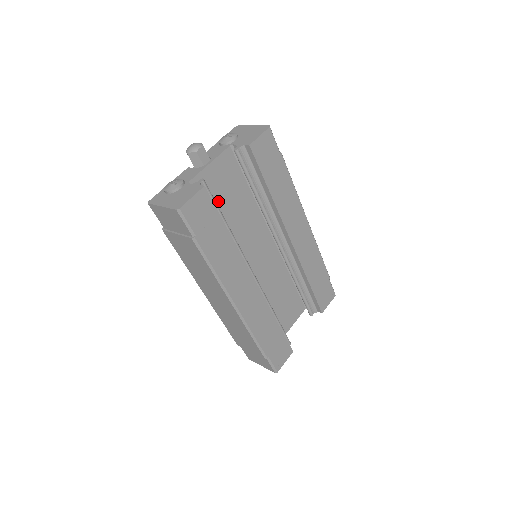
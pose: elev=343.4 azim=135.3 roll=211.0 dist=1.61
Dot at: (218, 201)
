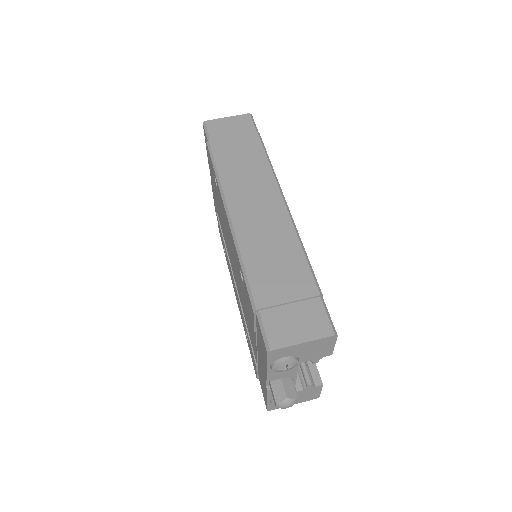
Dot at: occluded
